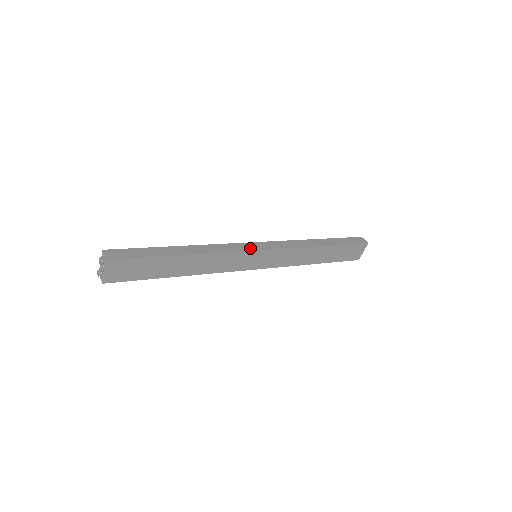
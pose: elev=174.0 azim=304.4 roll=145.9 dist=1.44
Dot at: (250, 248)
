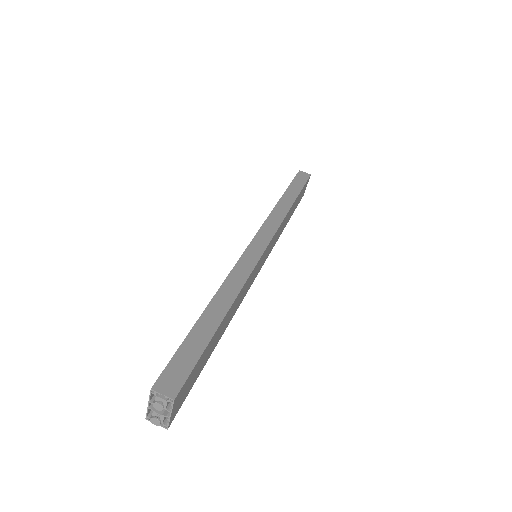
Dot at: (258, 253)
